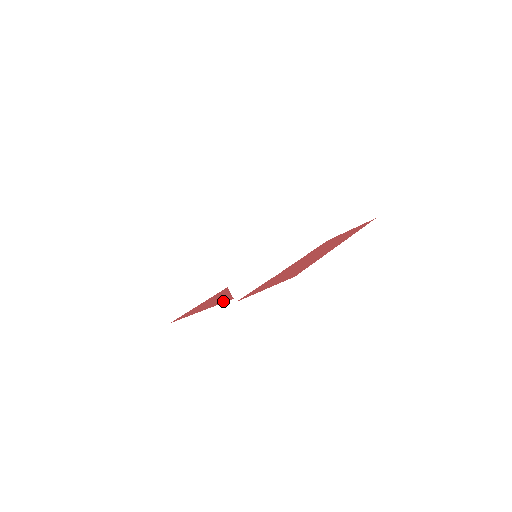
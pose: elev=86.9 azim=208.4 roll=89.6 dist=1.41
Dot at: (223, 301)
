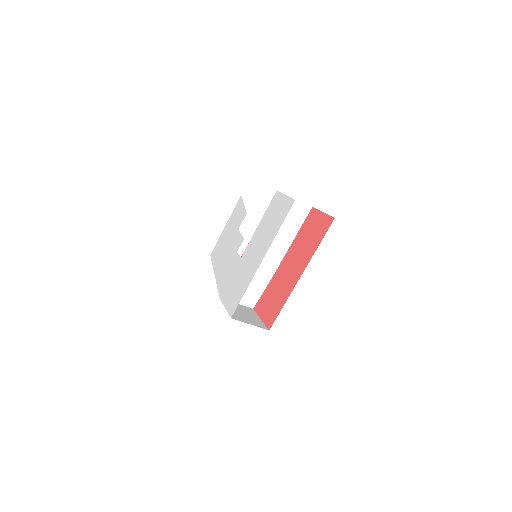
Dot at: occluded
